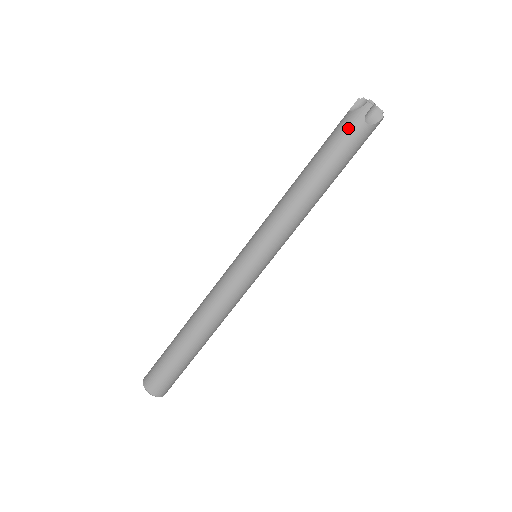
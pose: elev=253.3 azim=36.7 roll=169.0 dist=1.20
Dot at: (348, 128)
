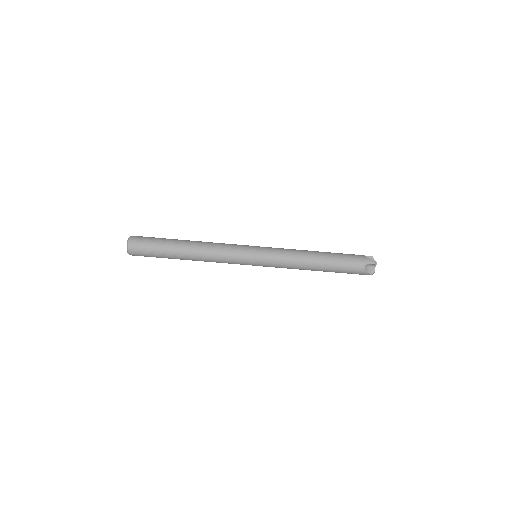
Dot at: (357, 259)
